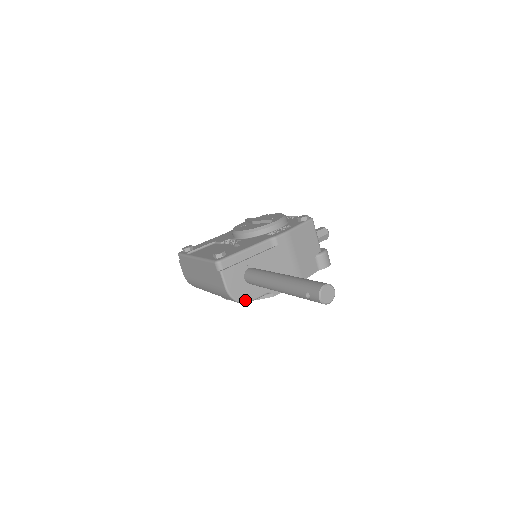
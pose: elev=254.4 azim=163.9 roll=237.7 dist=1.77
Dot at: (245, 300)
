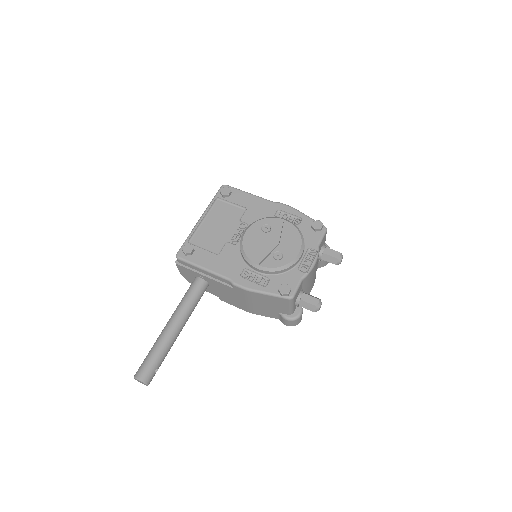
Dot at: occluded
